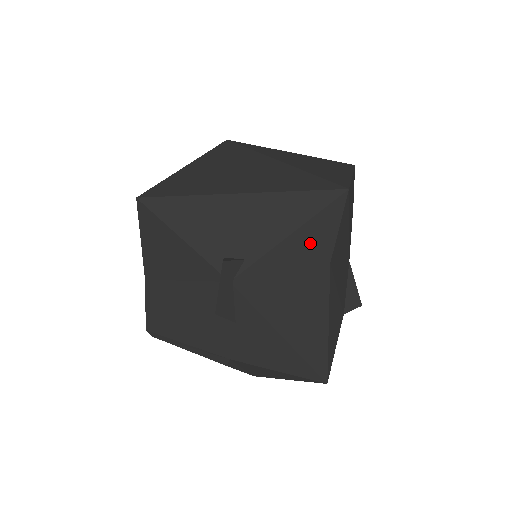
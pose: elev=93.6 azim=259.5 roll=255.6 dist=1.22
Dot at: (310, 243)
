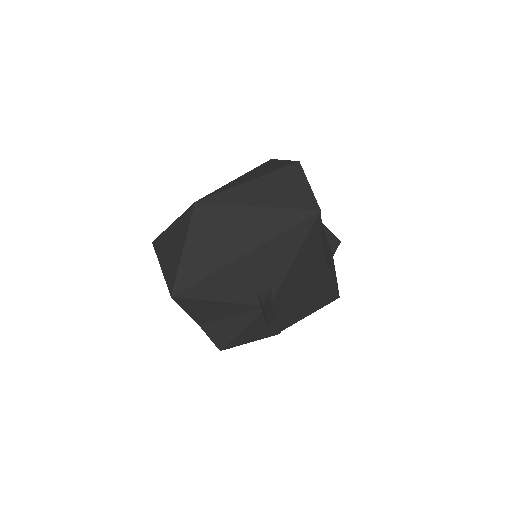
Dot at: (308, 253)
